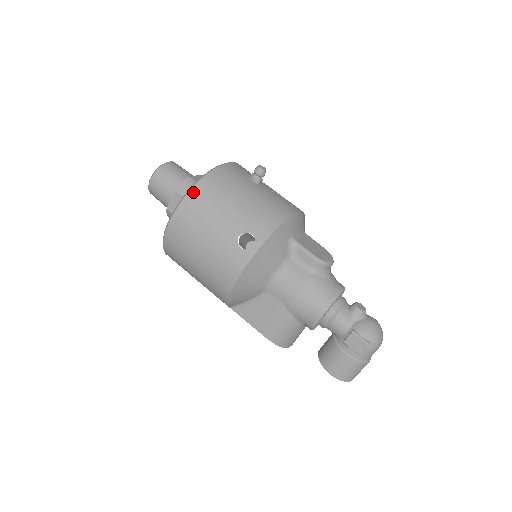
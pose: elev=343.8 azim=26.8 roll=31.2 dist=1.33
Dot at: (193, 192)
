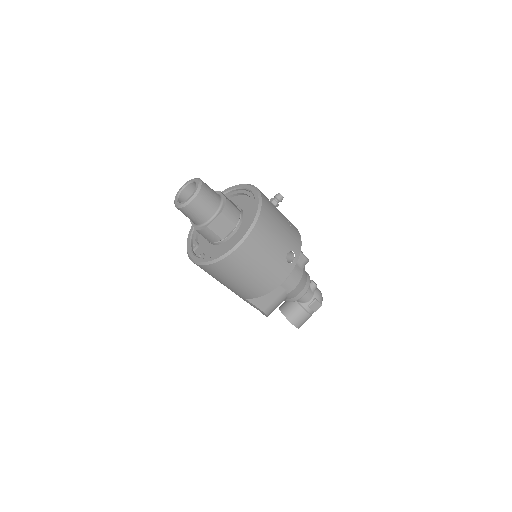
Dot at: (259, 222)
